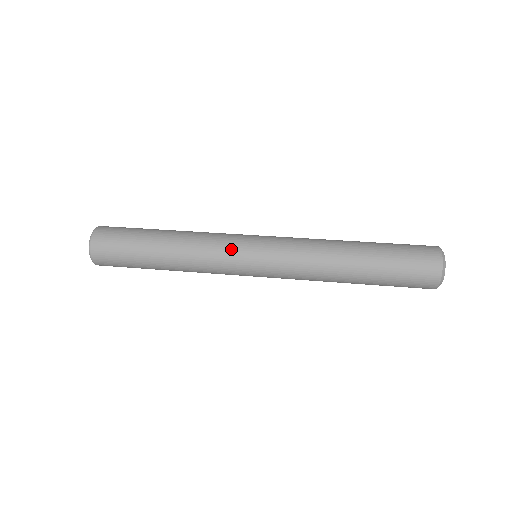
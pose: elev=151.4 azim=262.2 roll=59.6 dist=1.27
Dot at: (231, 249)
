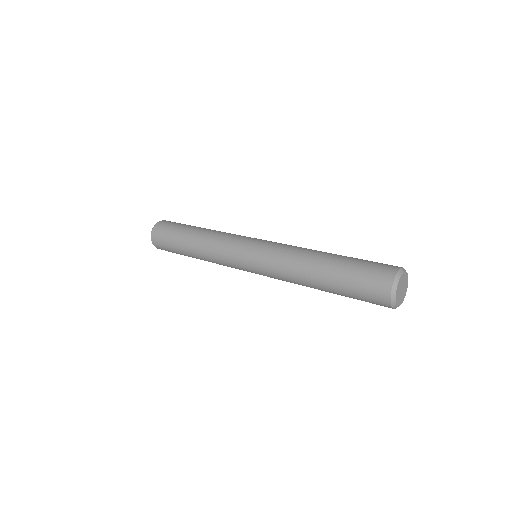
Dot at: (234, 243)
